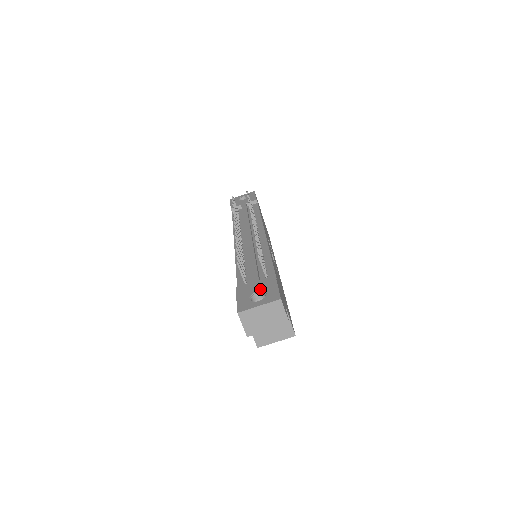
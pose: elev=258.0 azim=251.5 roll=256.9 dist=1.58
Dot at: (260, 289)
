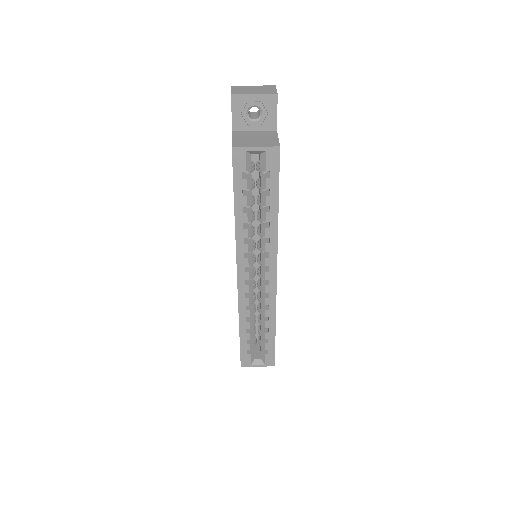
Dot at: occluded
